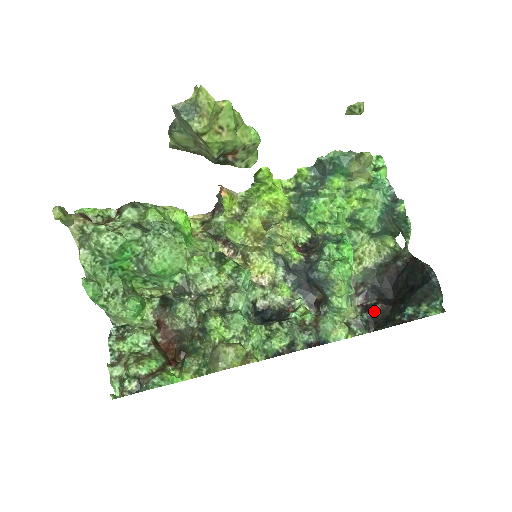
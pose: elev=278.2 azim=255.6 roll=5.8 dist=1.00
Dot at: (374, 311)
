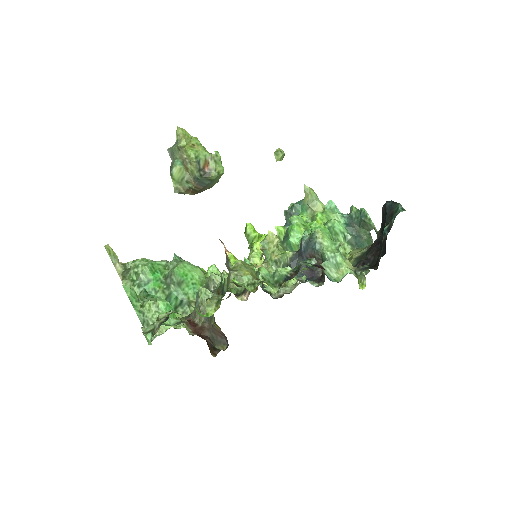
Dot at: (370, 259)
